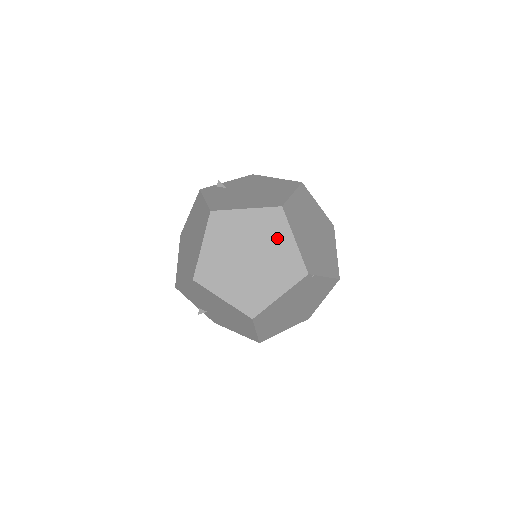
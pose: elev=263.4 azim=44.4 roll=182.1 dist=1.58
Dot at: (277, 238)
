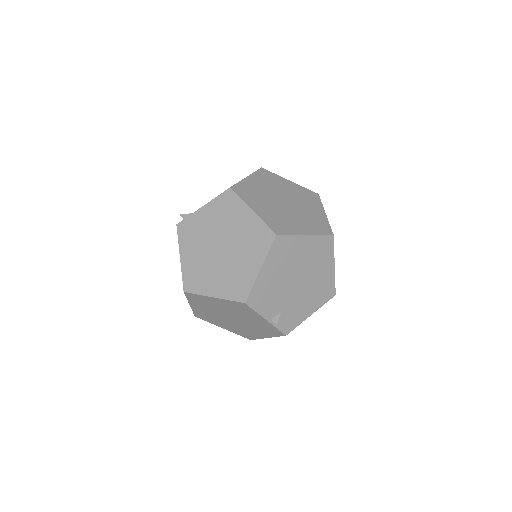
Dot at: (282, 184)
